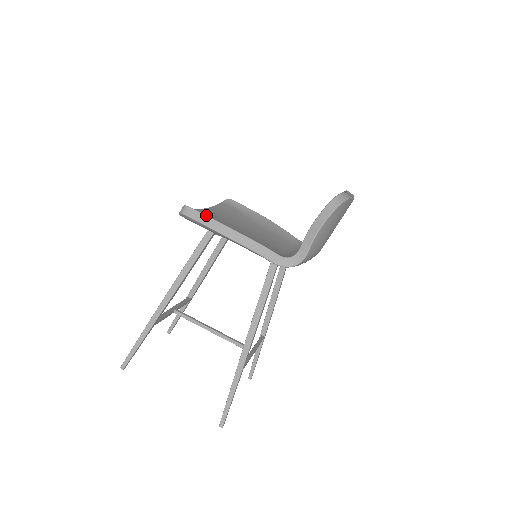
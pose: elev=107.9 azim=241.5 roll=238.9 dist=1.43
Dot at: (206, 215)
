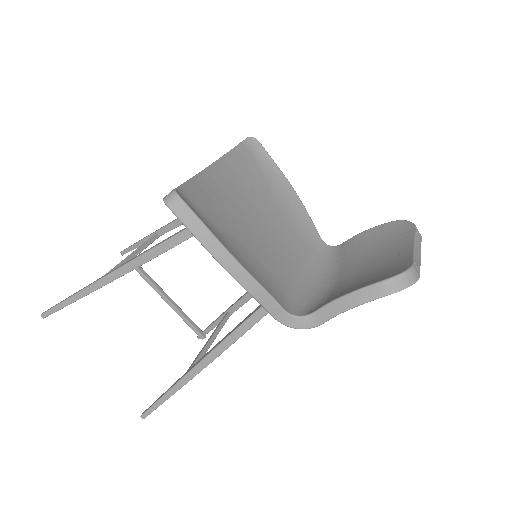
Dot at: (202, 222)
